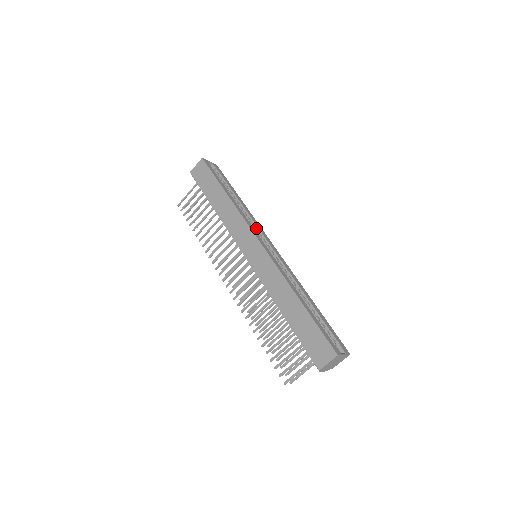
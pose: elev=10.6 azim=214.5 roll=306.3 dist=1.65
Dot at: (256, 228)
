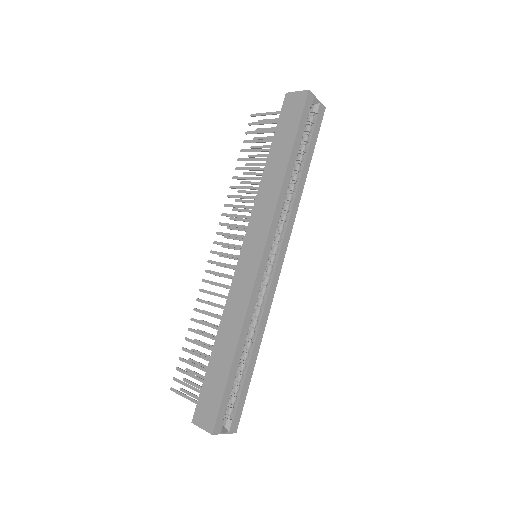
Dot at: (284, 228)
